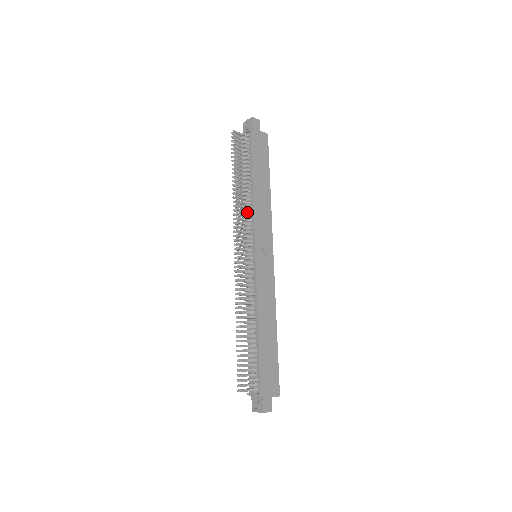
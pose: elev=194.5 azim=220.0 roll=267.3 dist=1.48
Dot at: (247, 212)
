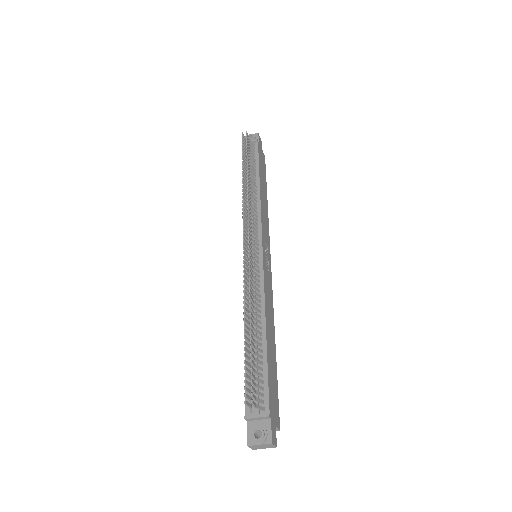
Dot at: occluded
